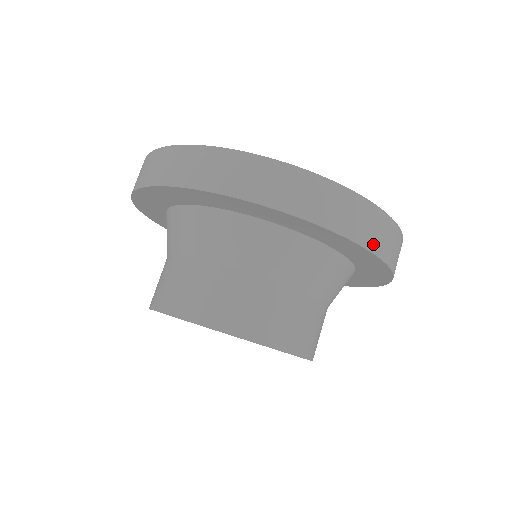
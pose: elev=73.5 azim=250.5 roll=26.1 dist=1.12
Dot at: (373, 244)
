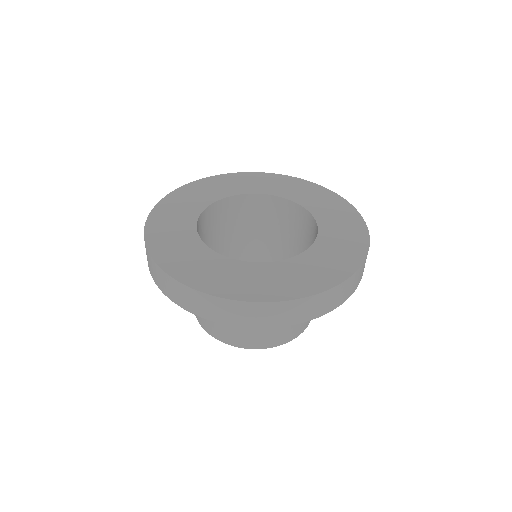
Dot at: (329, 308)
